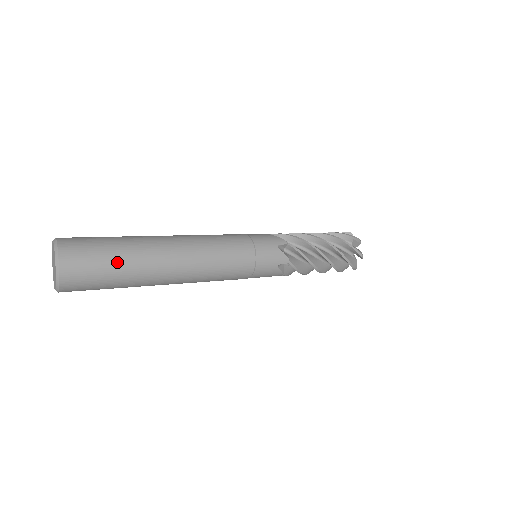
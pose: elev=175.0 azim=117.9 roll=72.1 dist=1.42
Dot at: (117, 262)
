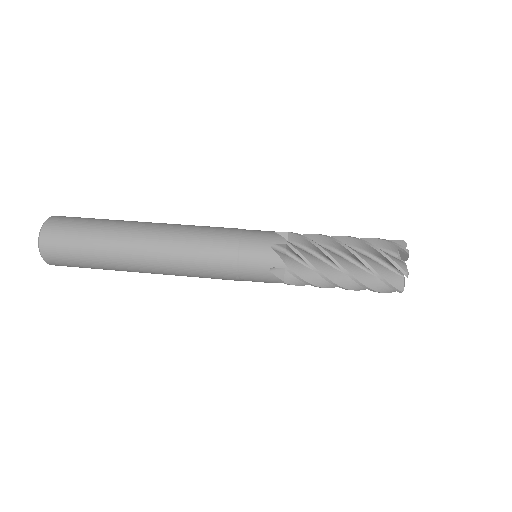
Dot at: (88, 241)
